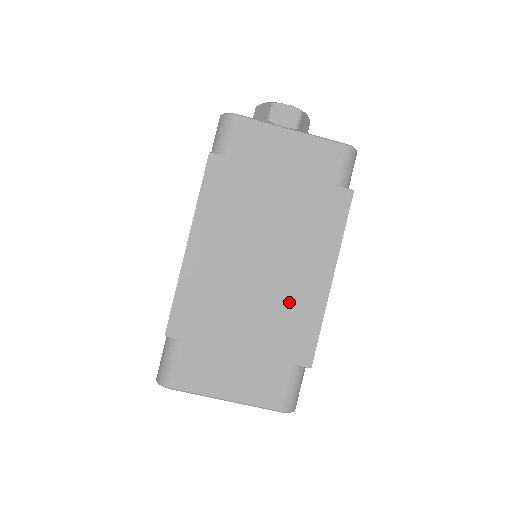
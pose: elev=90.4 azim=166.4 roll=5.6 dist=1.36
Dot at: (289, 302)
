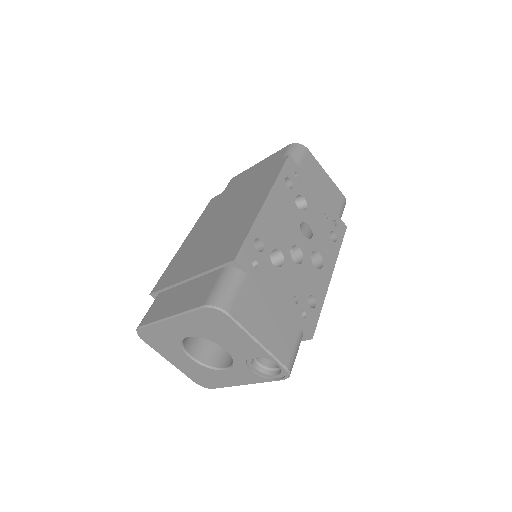
Dot at: (231, 231)
